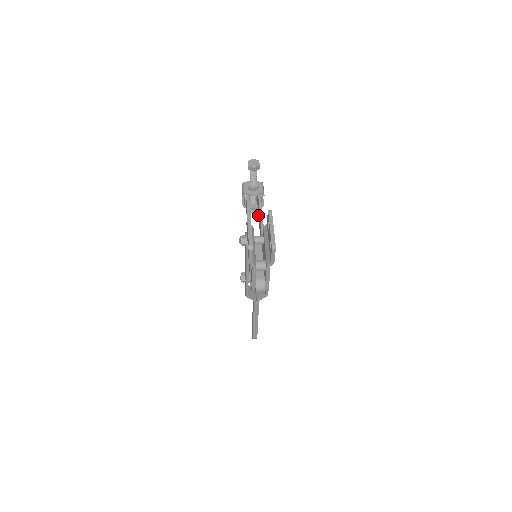
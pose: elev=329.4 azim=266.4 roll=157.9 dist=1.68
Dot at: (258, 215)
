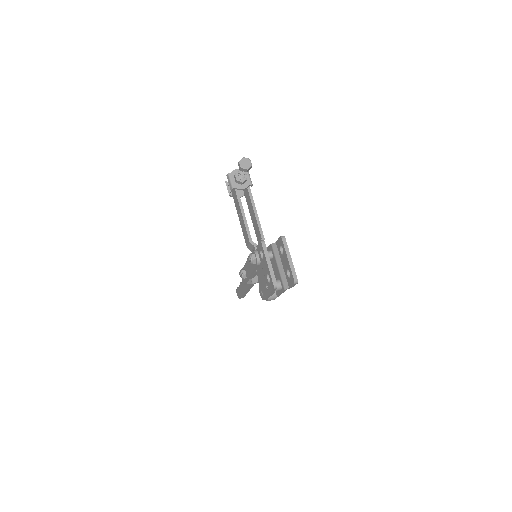
Dot at: occluded
